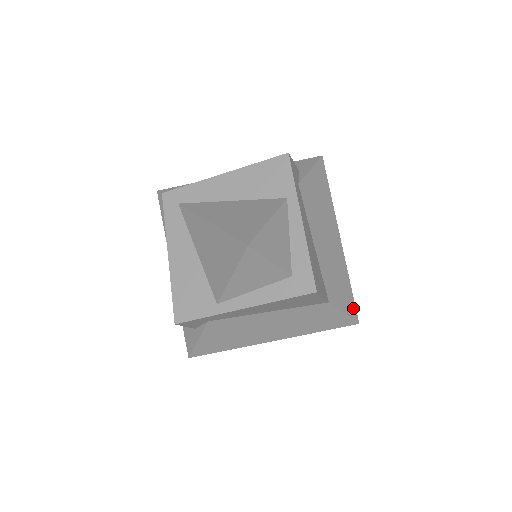
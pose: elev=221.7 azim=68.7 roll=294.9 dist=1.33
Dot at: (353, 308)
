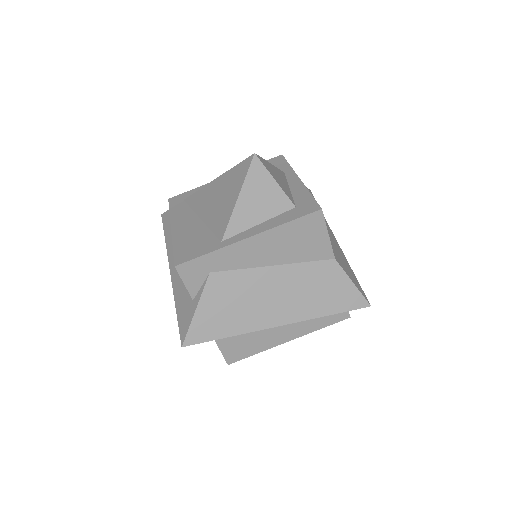
Dot at: (361, 290)
